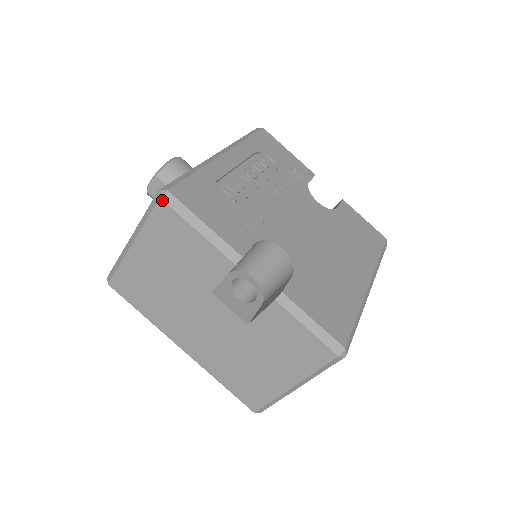
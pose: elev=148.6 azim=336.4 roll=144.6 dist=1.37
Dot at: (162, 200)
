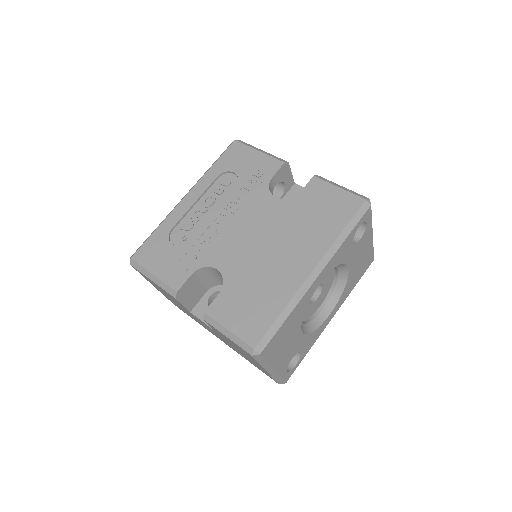
Dot at: (131, 265)
